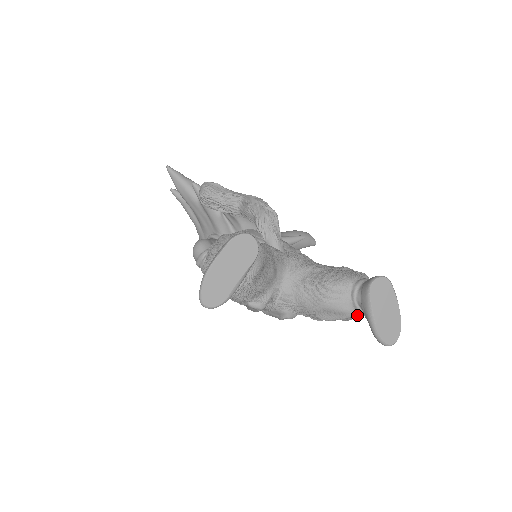
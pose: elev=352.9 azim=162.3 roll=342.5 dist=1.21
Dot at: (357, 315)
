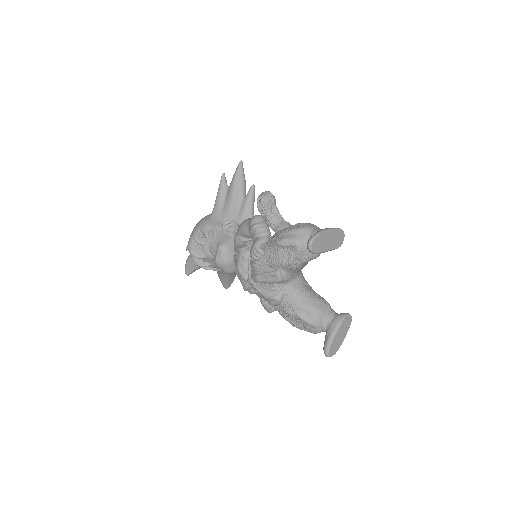
Dot at: (318, 328)
